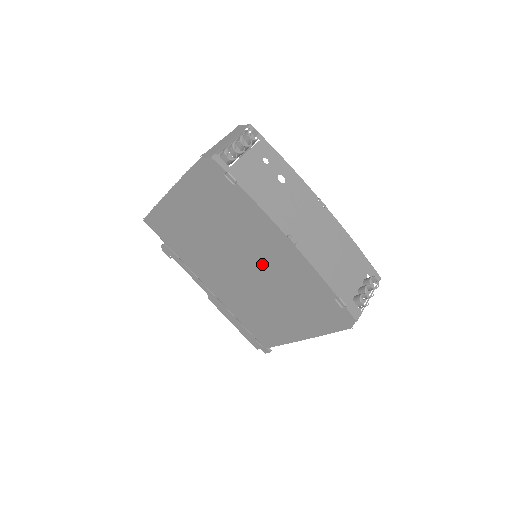
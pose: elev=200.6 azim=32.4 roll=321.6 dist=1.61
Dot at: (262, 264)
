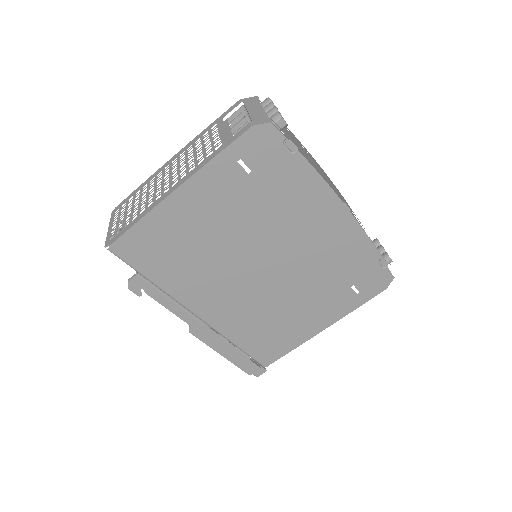
Dot at: (299, 250)
